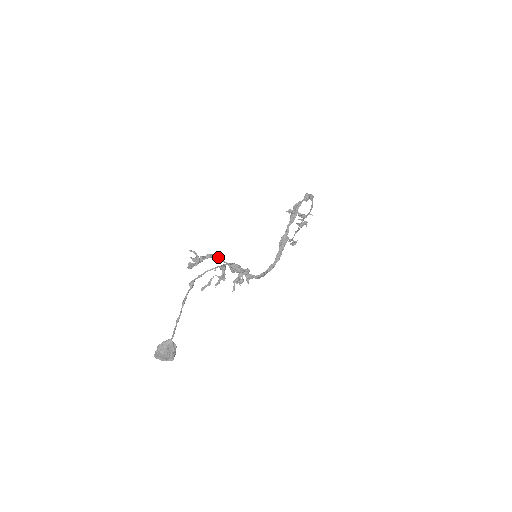
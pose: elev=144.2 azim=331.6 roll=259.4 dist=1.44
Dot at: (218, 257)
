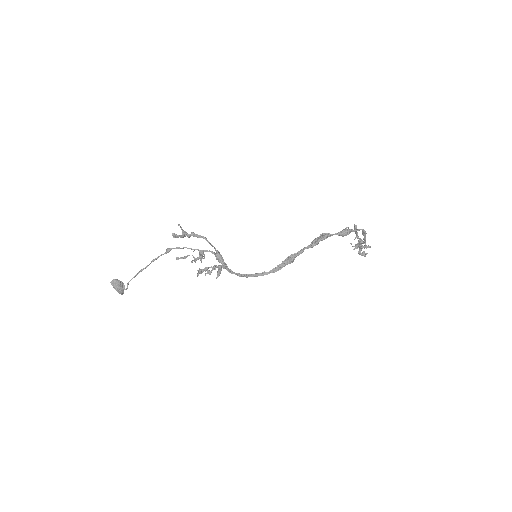
Dot at: (207, 241)
